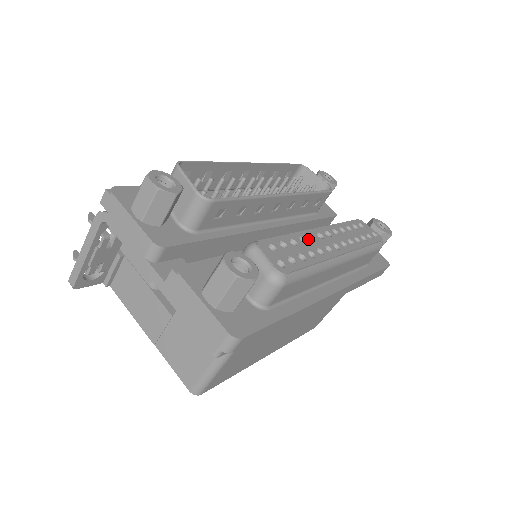
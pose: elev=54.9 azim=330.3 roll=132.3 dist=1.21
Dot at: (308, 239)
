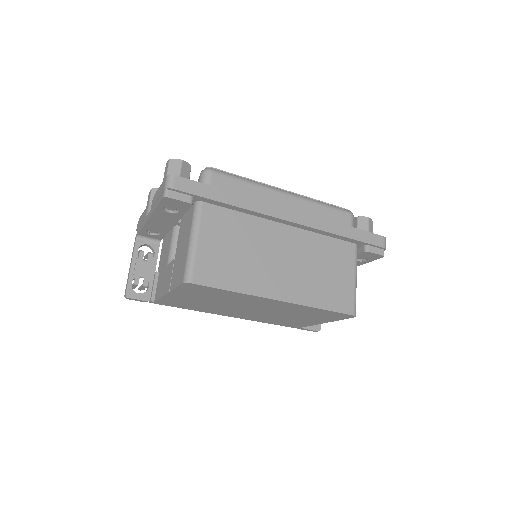
Dot at: occluded
